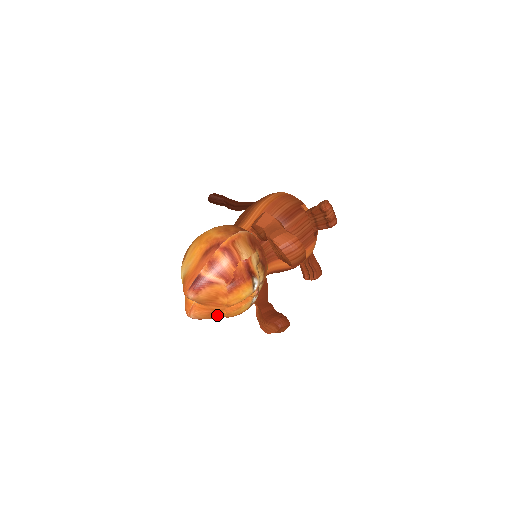
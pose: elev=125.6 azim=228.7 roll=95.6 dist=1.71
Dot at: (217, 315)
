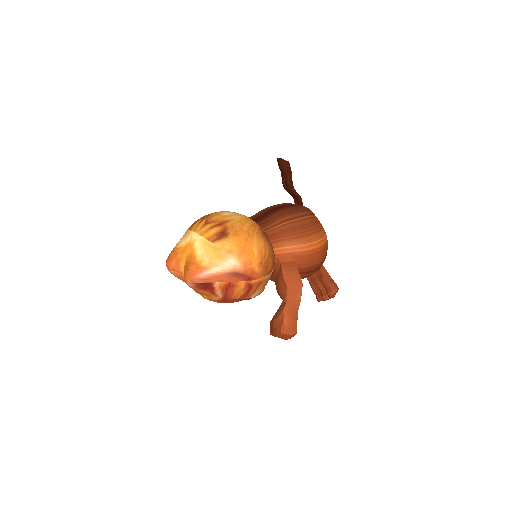
Dot at: occluded
